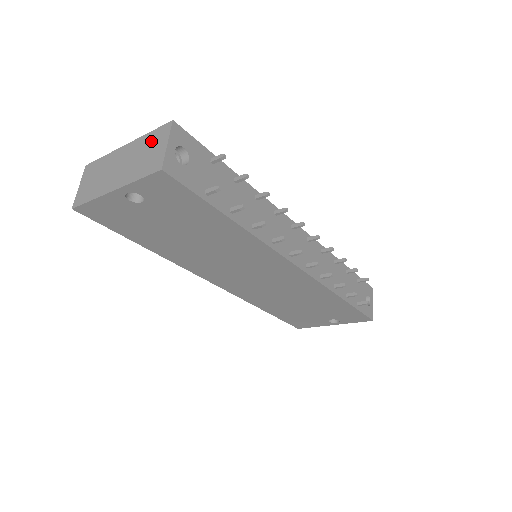
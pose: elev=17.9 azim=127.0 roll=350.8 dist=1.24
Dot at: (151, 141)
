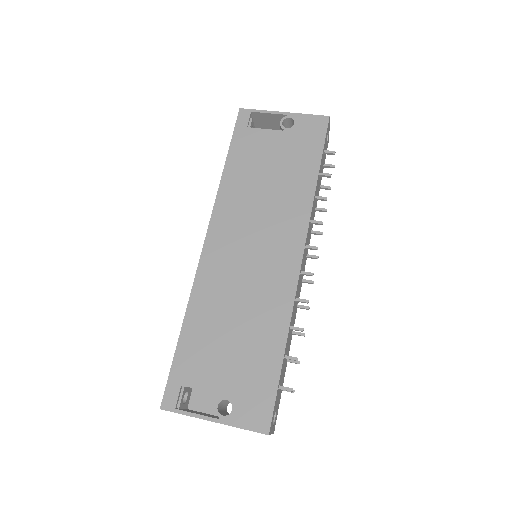
Dot at: occluded
